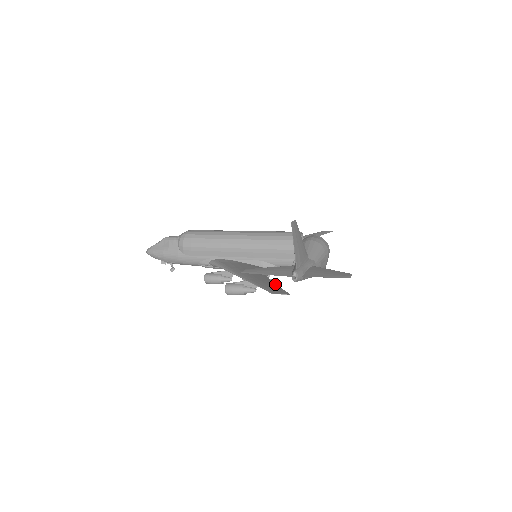
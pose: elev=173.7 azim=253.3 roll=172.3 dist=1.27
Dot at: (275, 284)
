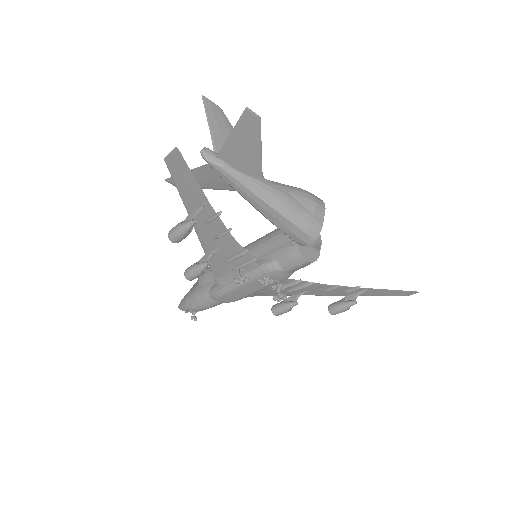
Dot at: (200, 189)
